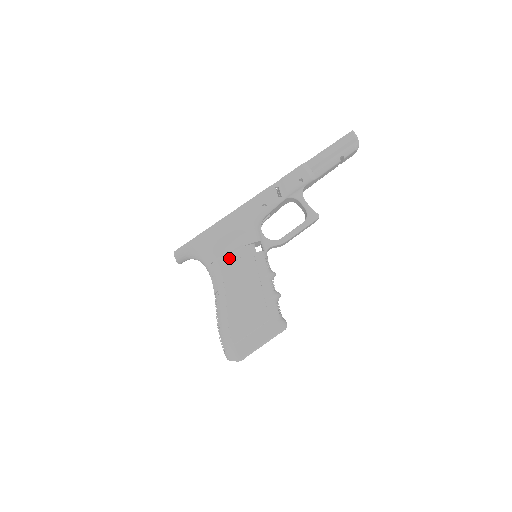
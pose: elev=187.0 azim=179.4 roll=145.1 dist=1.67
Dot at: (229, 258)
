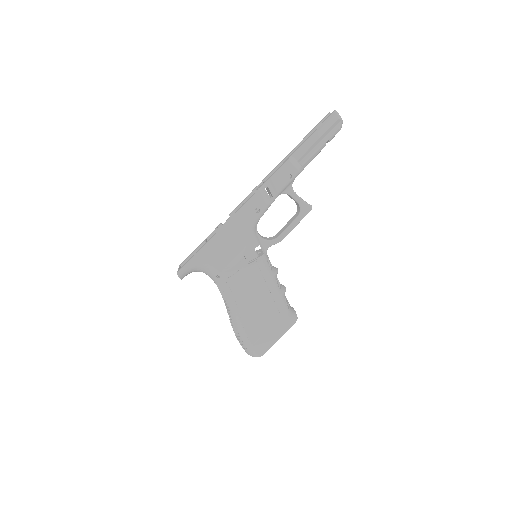
Dot at: (232, 269)
